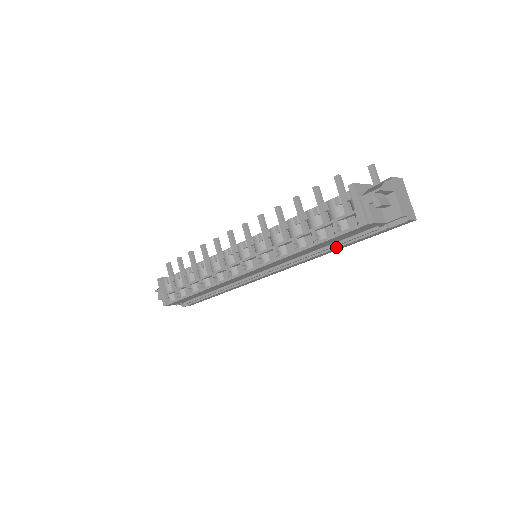
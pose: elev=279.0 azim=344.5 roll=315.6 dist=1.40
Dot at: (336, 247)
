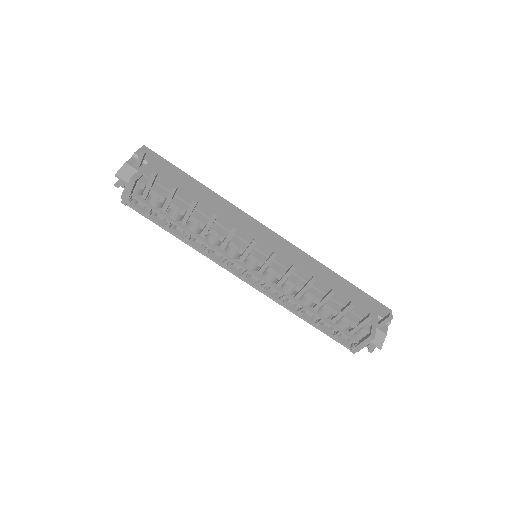
Dot at: occluded
